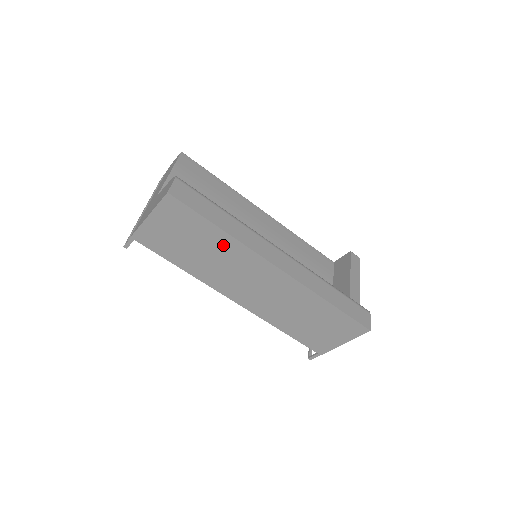
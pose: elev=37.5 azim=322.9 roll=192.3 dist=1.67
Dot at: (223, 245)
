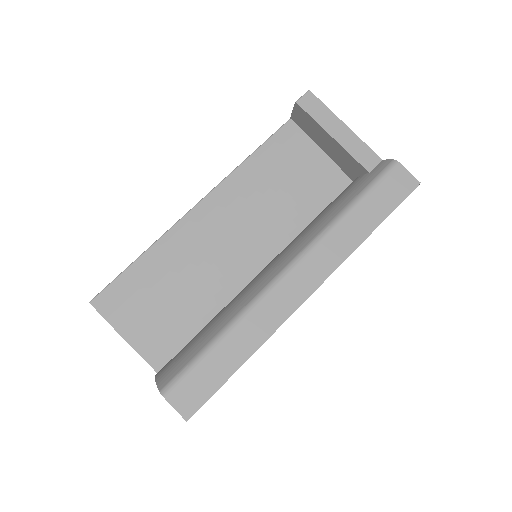
Dot at: occluded
